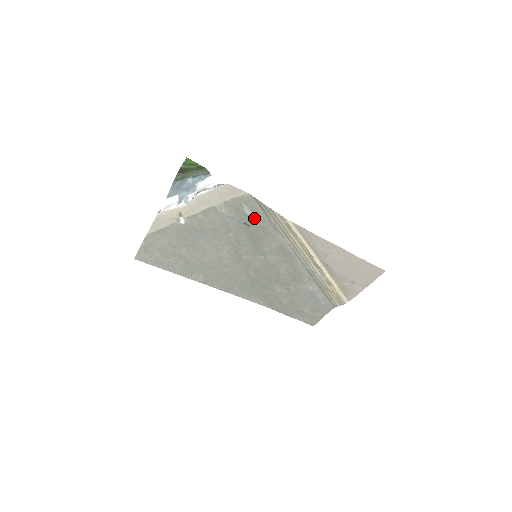
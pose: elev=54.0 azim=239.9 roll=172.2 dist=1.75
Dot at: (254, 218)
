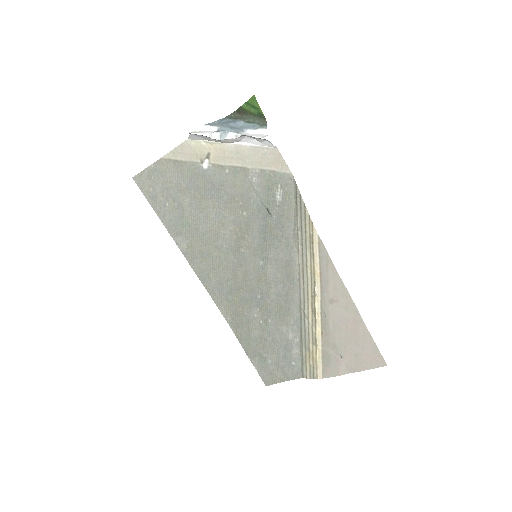
Dot at: (281, 208)
